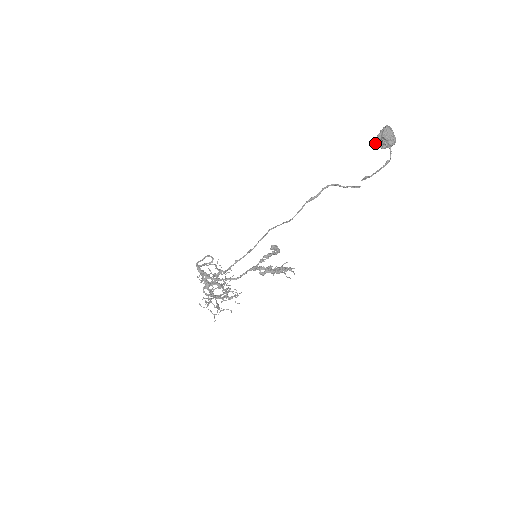
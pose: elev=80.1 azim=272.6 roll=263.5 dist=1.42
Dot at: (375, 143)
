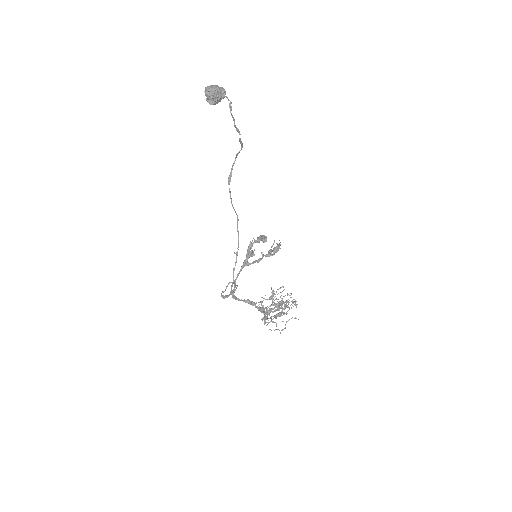
Dot at: (210, 104)
